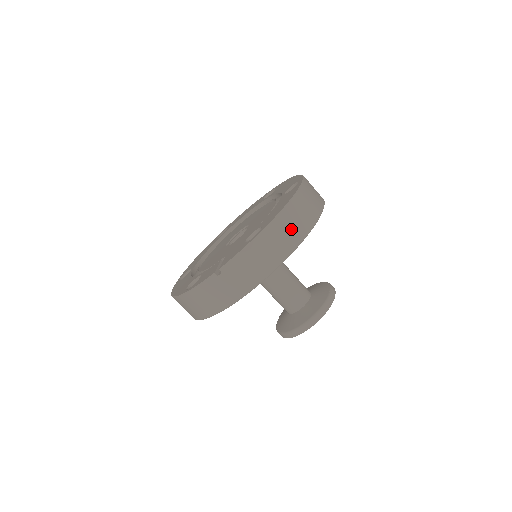
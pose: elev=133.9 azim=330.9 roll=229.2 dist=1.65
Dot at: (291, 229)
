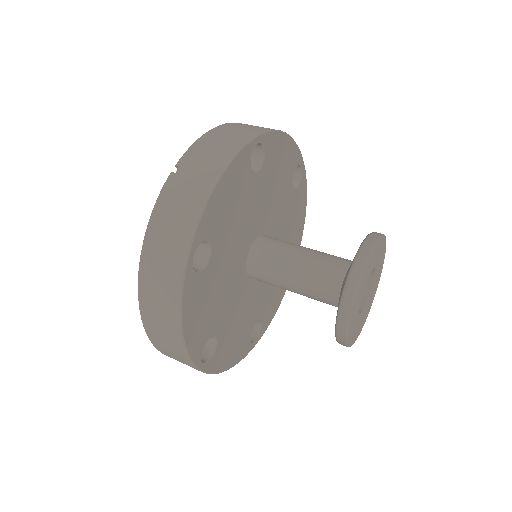
Dot at: (256, 126)
